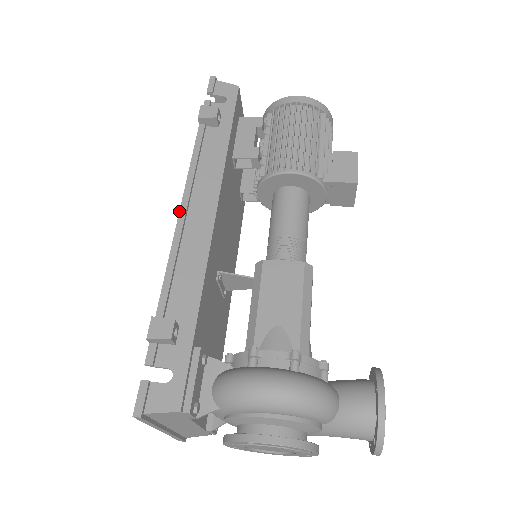
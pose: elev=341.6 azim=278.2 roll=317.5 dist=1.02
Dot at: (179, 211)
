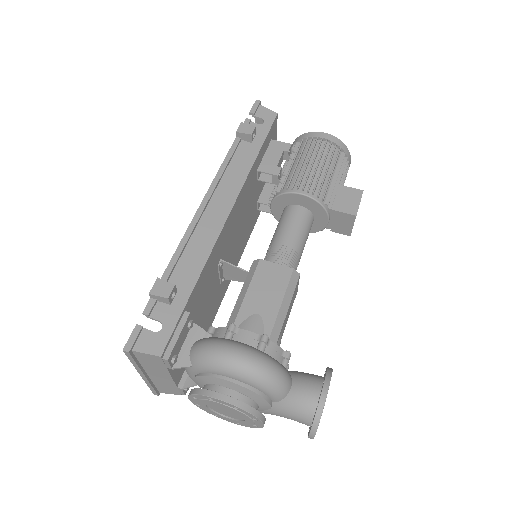
Dot at: (201, 202)
